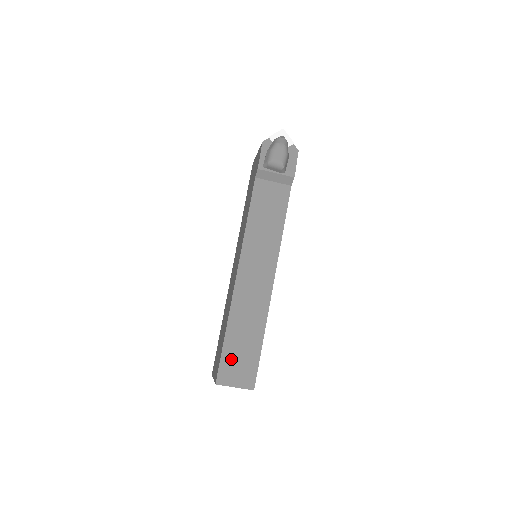
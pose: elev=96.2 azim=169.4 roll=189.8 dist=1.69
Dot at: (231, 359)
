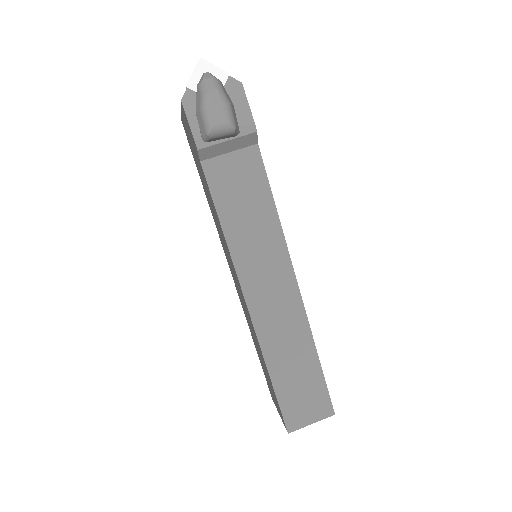
Dot at: (292, 400)
